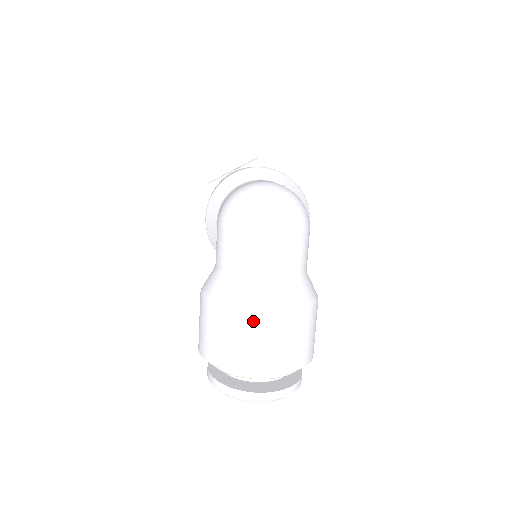
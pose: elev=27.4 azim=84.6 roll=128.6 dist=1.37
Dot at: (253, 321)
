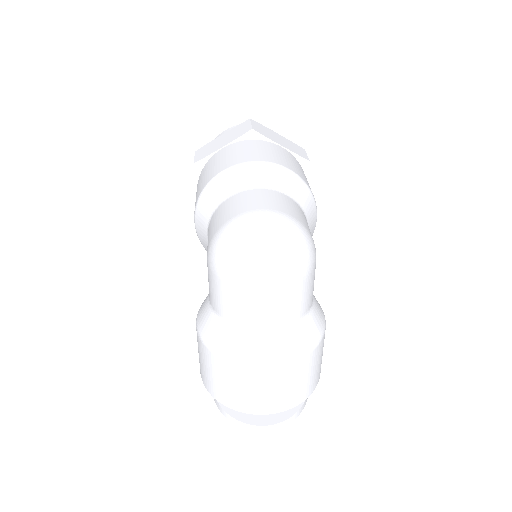
Dot at: (254, 374)
